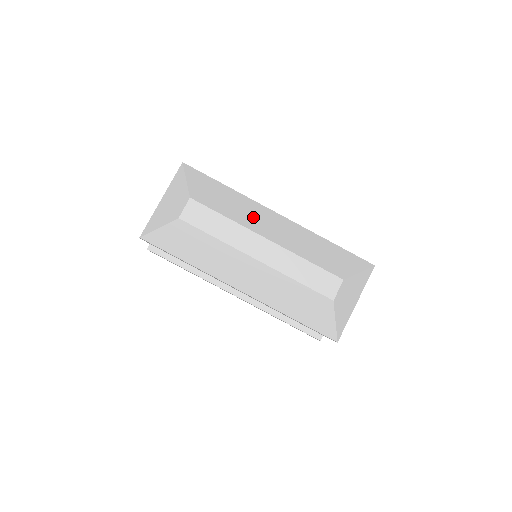
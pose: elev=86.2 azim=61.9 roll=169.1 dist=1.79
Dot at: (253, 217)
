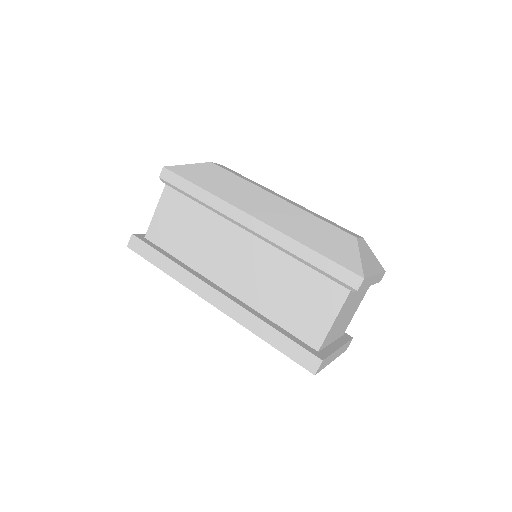
Dot at: occluded
